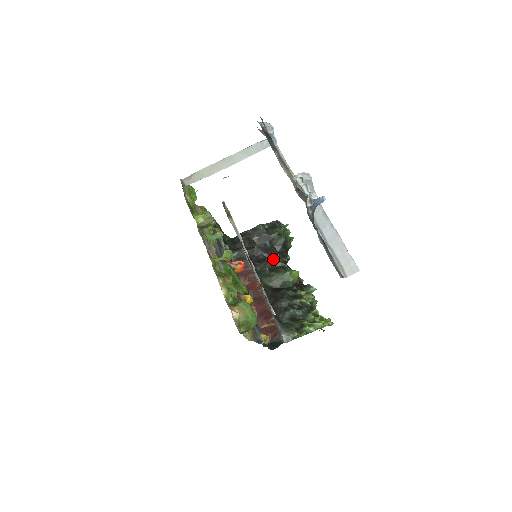
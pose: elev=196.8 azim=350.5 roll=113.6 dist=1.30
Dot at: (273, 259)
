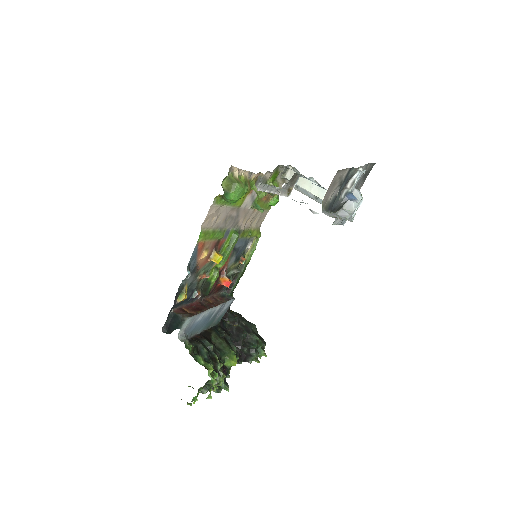
Dot at: occluded
